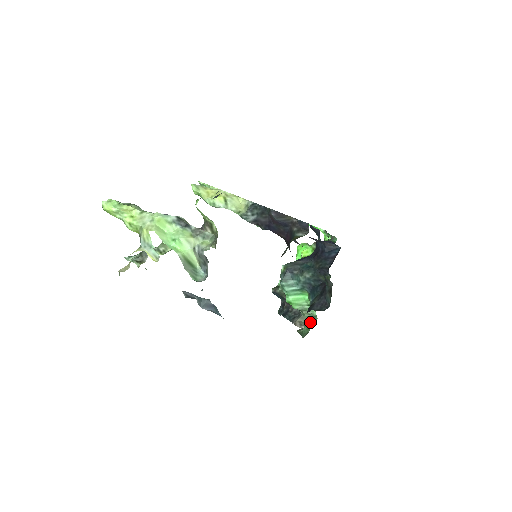
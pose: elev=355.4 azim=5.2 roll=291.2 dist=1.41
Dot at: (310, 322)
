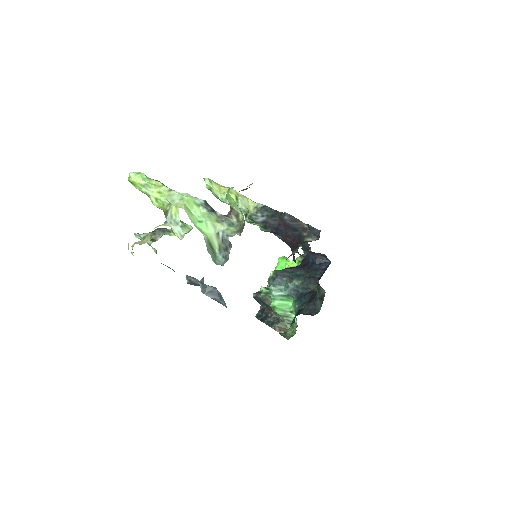
Dot at: occluded
